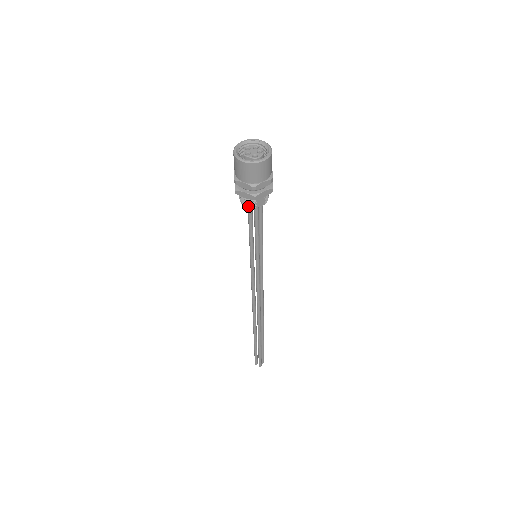
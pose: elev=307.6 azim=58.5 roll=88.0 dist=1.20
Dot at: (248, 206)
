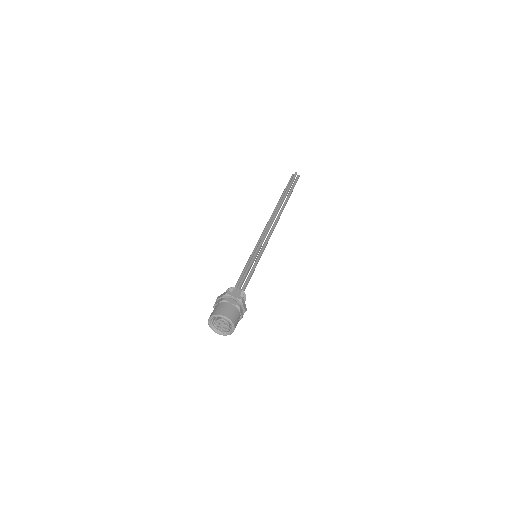
Dot at: occluded
